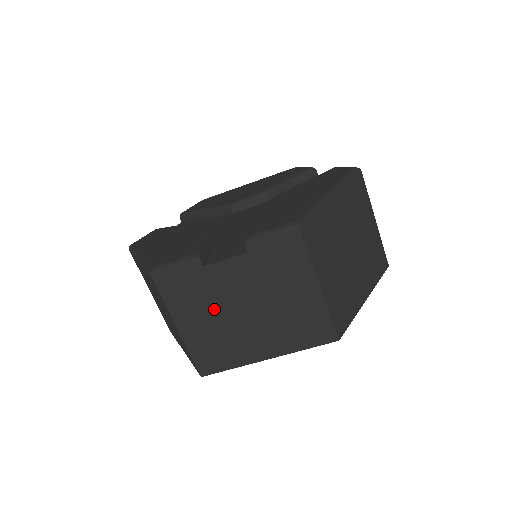
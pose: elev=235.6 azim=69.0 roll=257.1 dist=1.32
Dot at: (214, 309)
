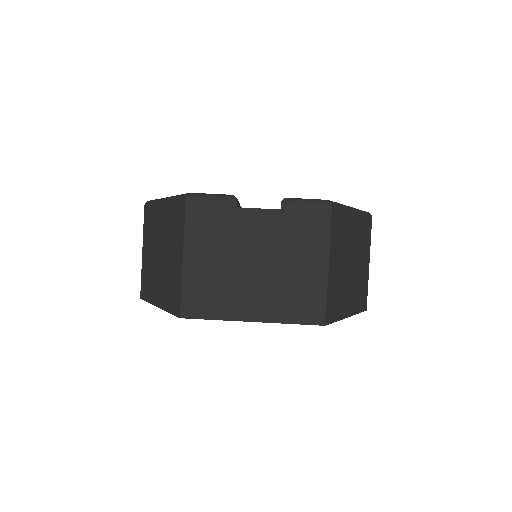
Dot at: (227, 251)
